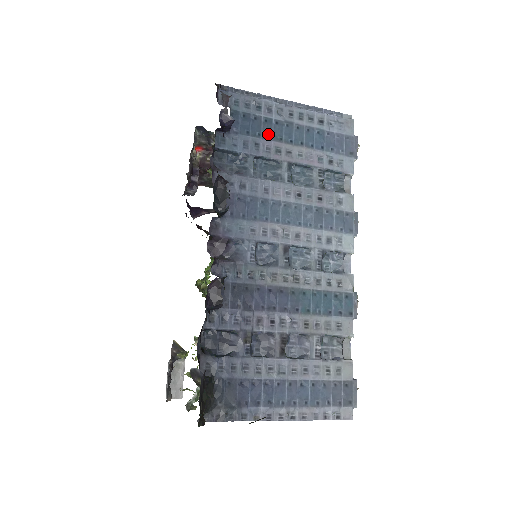
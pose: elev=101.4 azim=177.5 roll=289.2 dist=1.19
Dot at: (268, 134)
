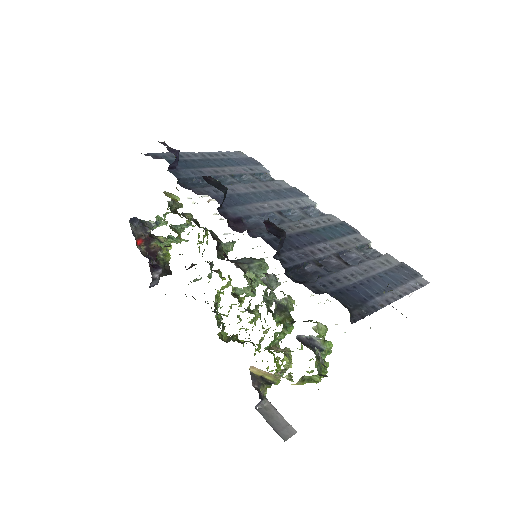
Dot at: (201, 166)
